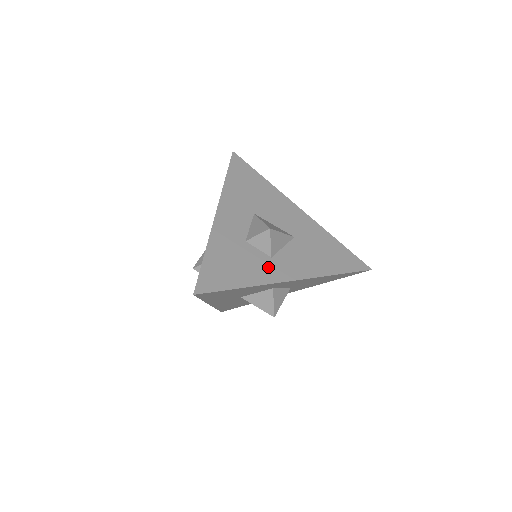
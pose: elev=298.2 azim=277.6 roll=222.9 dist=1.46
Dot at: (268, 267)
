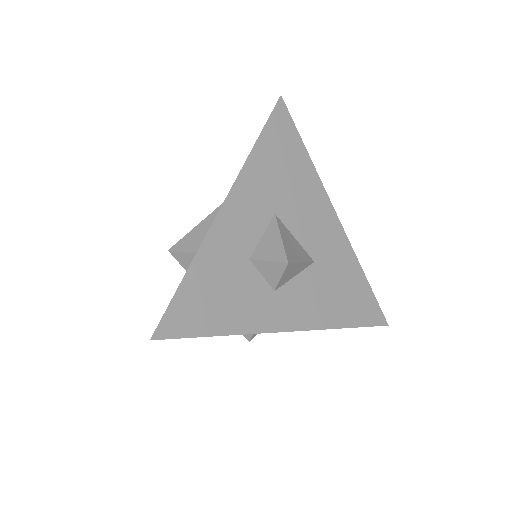
Dot at: (265, 306)
